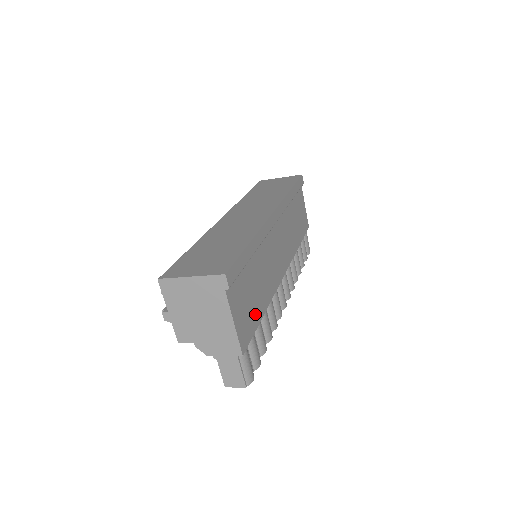
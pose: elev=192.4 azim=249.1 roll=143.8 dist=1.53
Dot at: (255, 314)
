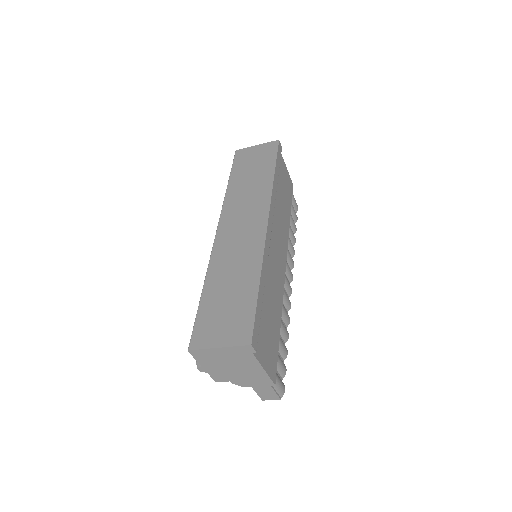
Dot at: (275, 338)
